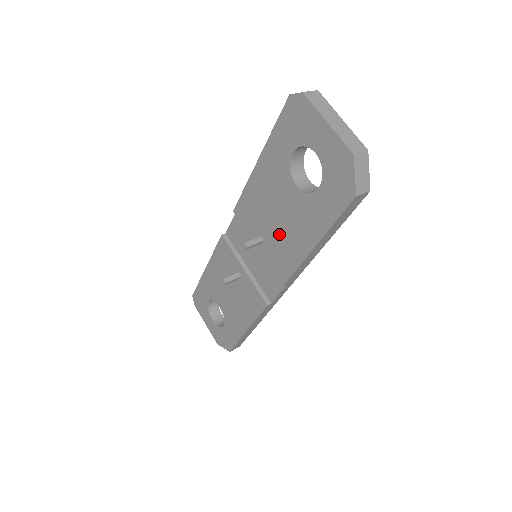
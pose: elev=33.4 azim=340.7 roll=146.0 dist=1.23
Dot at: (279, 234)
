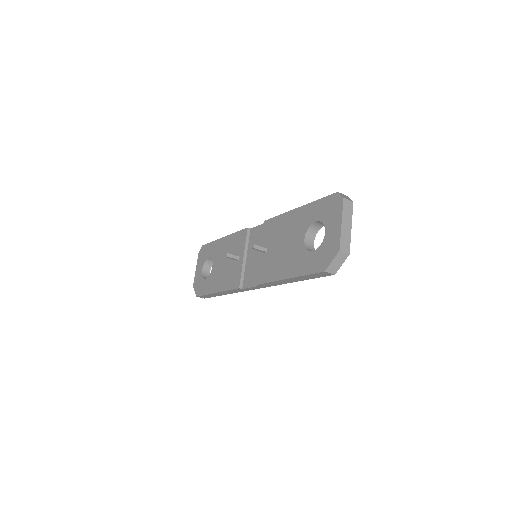
Dot at: (276, 256)
